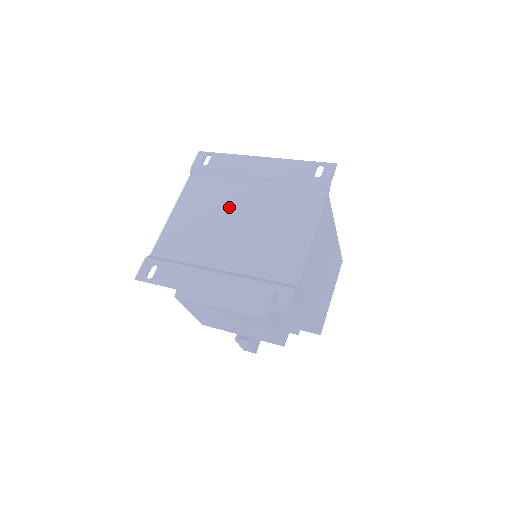
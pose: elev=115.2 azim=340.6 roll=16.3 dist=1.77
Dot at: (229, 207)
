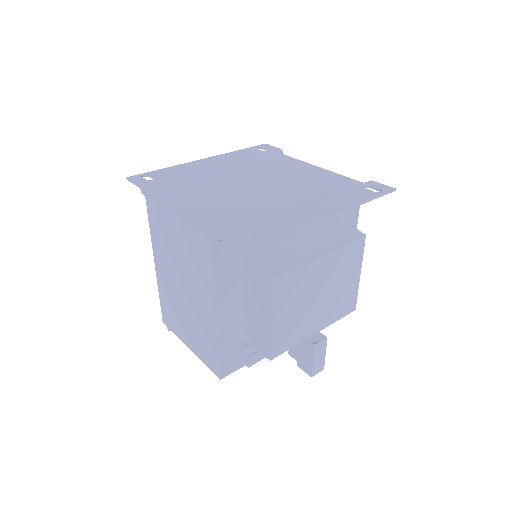
Dot at: (229, 186)
